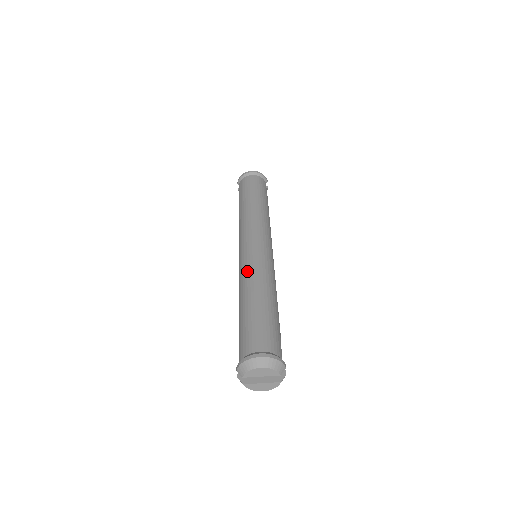
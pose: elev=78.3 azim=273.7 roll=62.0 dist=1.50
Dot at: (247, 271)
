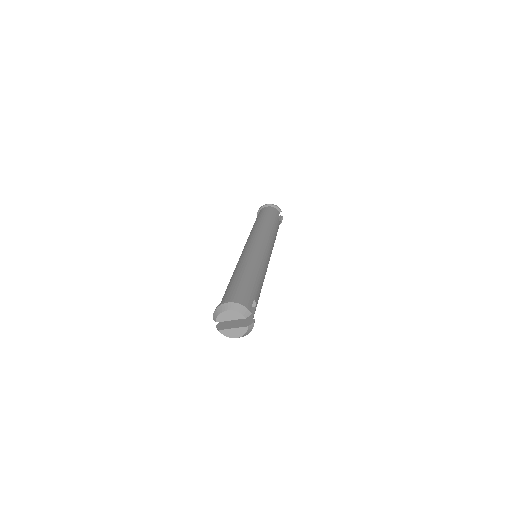
Dot at: (240, 260)
